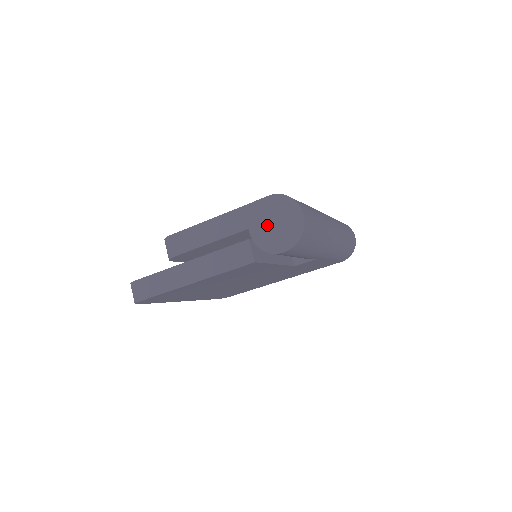
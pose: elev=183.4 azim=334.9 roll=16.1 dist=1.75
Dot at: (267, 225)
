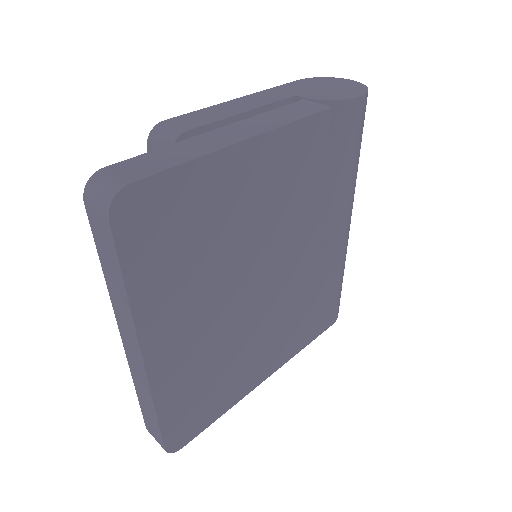
Dot at: (317, 90)
